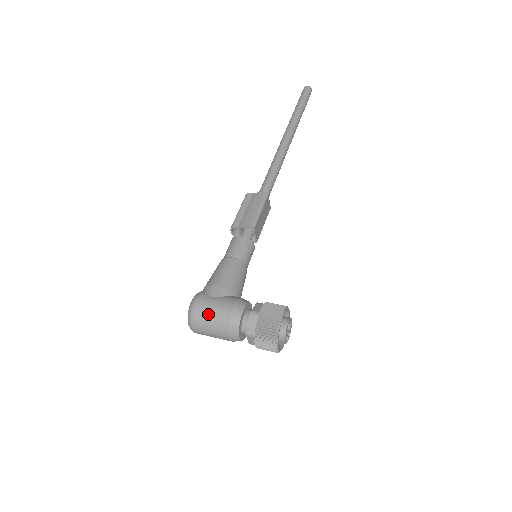
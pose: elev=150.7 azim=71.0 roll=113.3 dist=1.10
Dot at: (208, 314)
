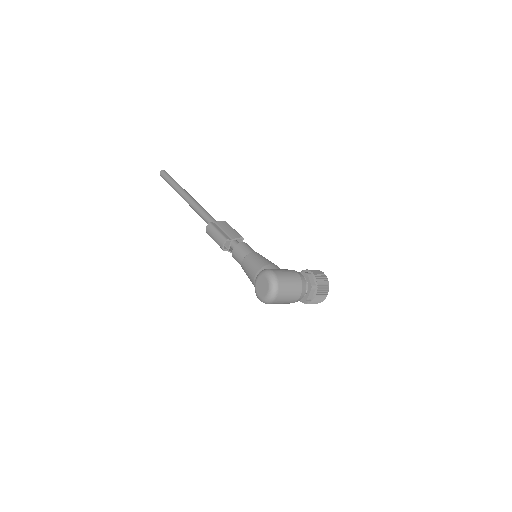
Dot at: (287, 278)
